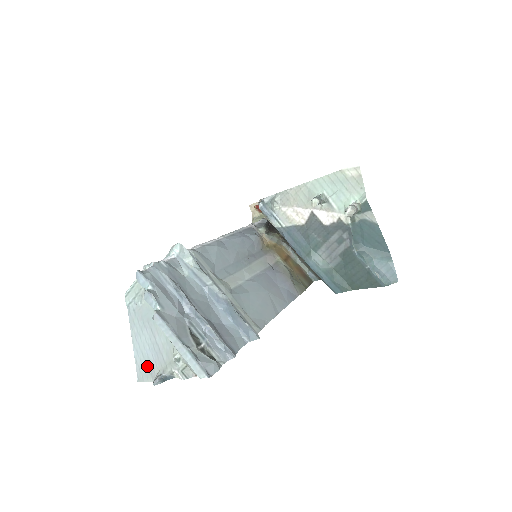
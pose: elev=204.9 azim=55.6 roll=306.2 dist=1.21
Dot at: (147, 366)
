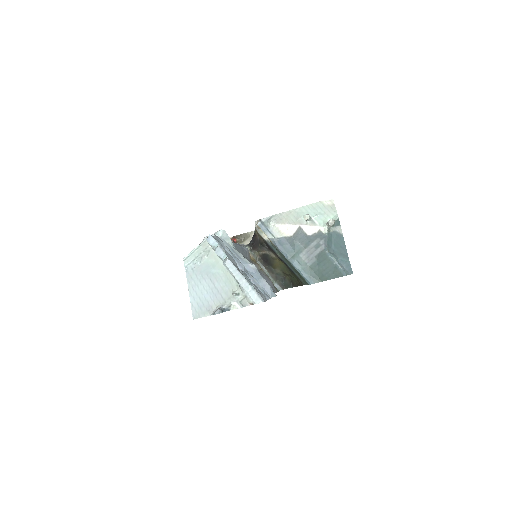
Dot at: (204, 306)
